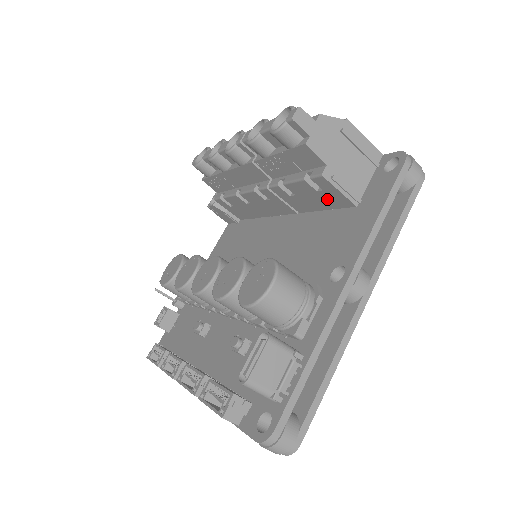
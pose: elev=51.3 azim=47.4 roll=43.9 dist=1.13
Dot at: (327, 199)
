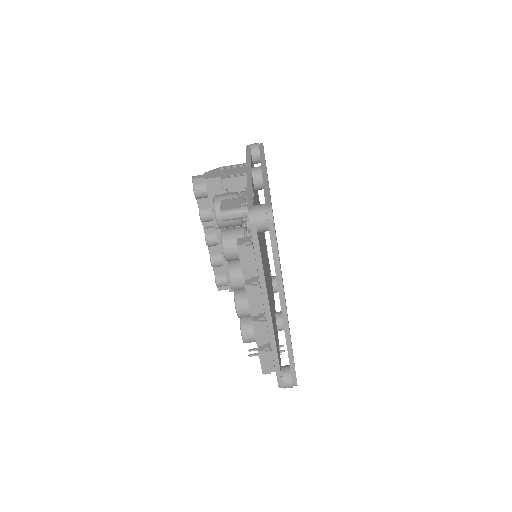
Dot at: occluded
